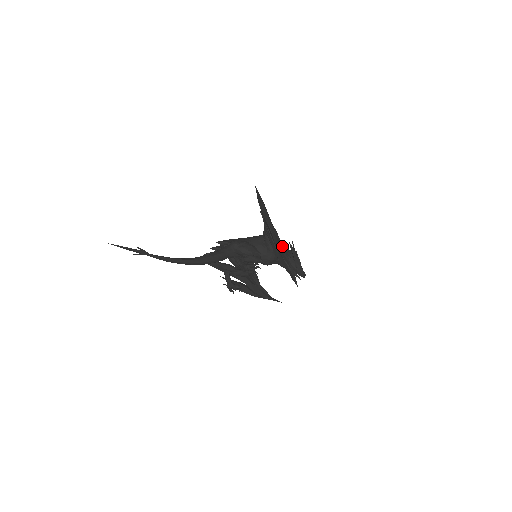
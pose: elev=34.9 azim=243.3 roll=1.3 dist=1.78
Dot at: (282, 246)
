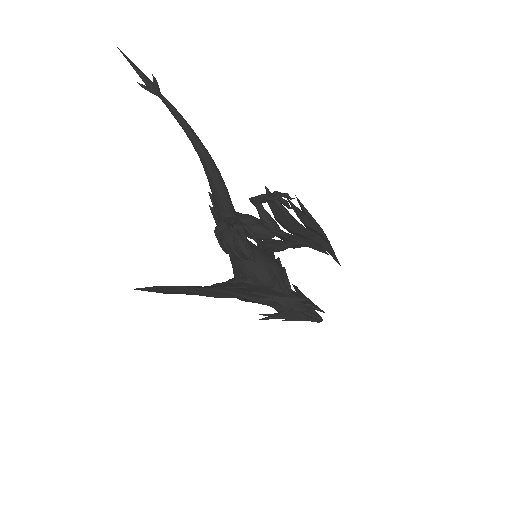
Dot at: (310, 220)
